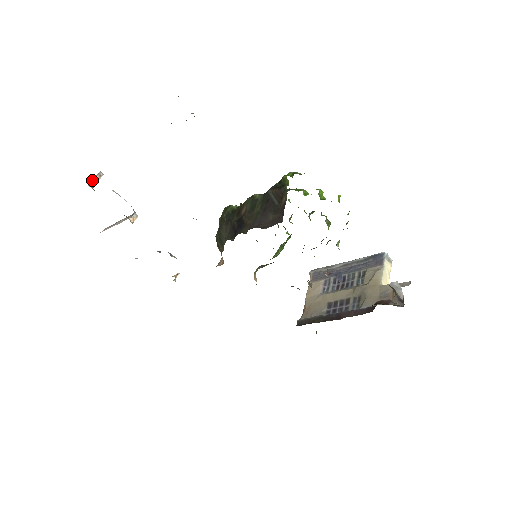
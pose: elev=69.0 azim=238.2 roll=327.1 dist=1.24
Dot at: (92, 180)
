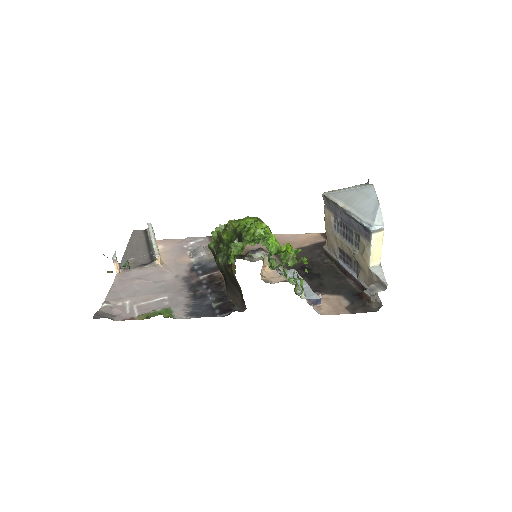
Dot at: occluded
